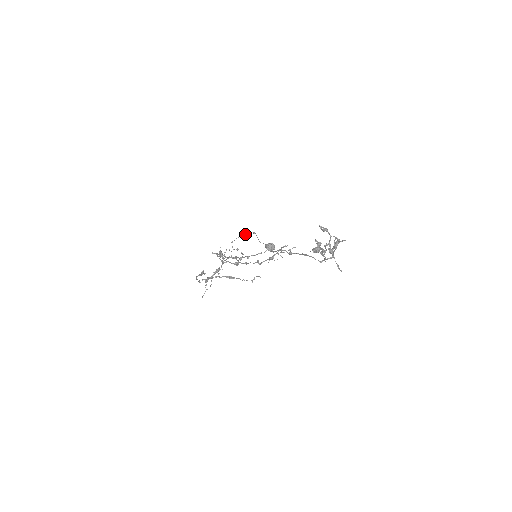
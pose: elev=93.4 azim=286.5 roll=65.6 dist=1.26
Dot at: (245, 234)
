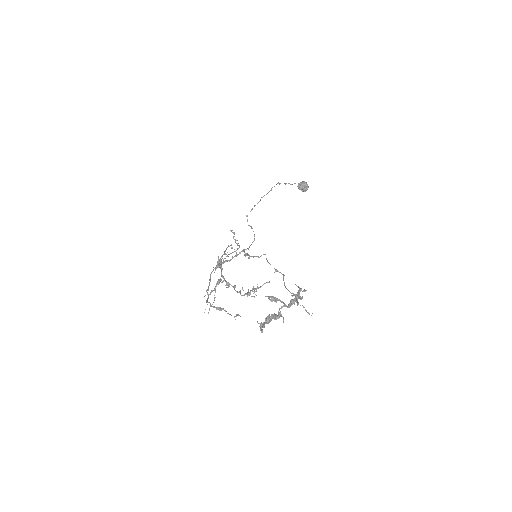
Dot at: occluded
